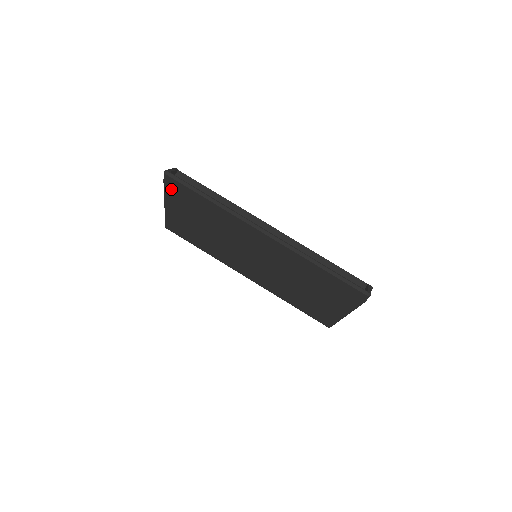
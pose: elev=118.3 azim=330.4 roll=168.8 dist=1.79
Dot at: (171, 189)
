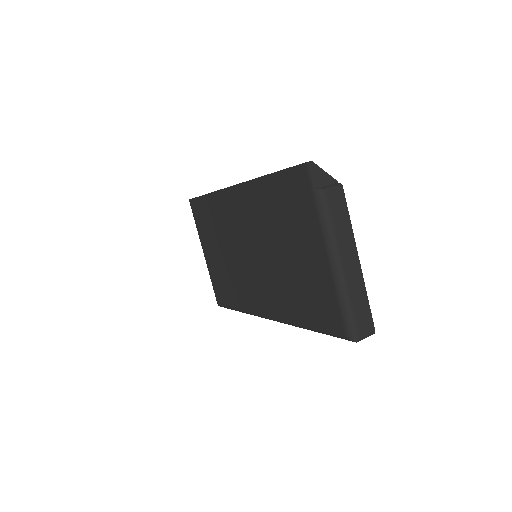
Dot at: (196, 219)
